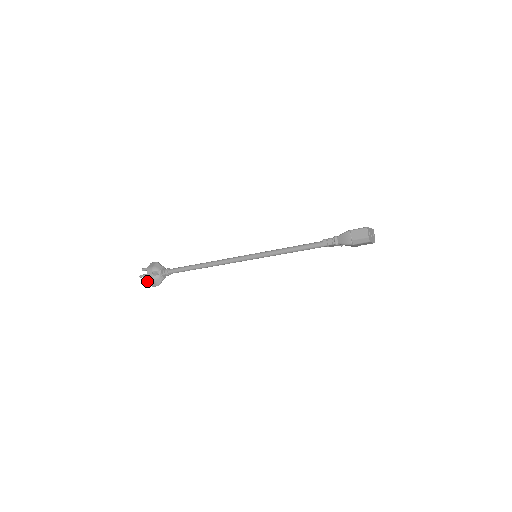
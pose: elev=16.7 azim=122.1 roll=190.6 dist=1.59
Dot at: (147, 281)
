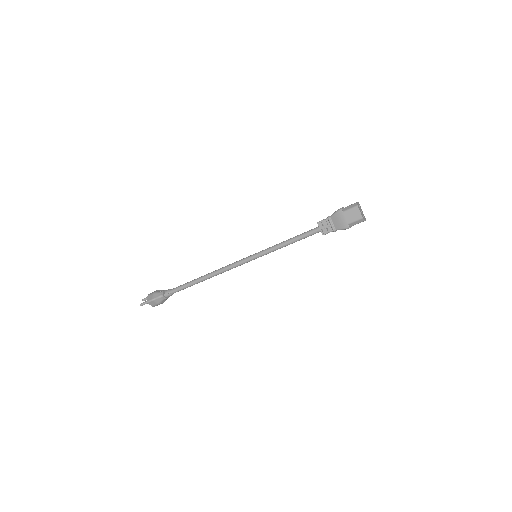
Dot at: (146, 301)
